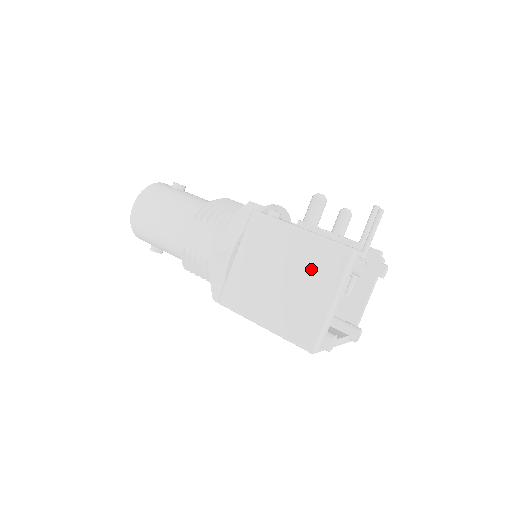
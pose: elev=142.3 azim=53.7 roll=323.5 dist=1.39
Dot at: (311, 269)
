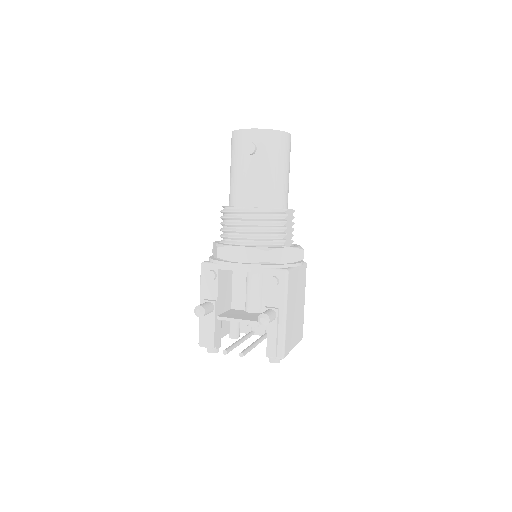
Dot at: occluded
